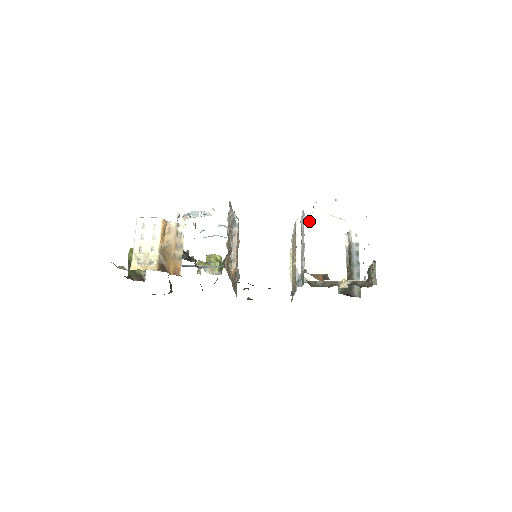
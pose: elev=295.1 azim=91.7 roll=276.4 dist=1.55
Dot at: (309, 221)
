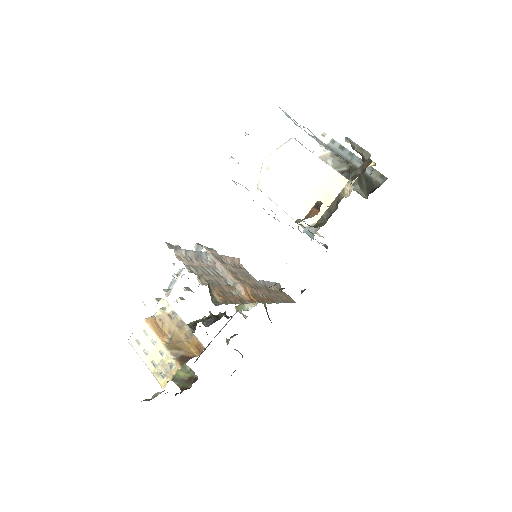
Dot at: (267, 175)
